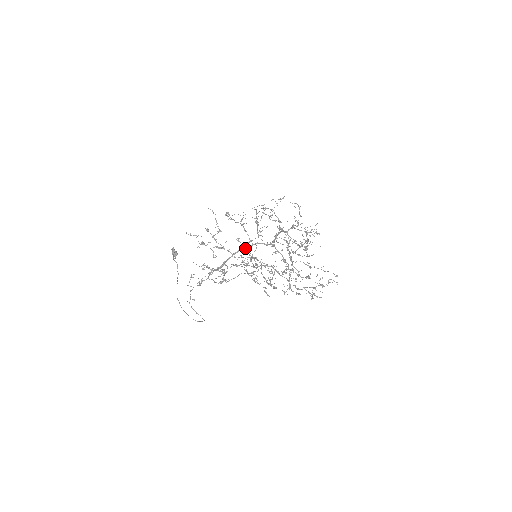
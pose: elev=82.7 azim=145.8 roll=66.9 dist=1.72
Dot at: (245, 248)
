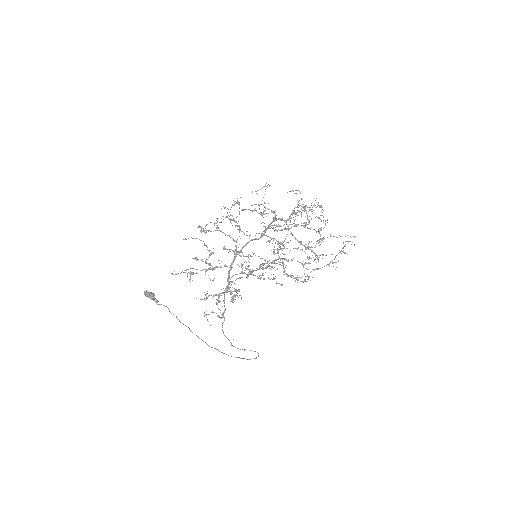
Dot at: (248, 256)
